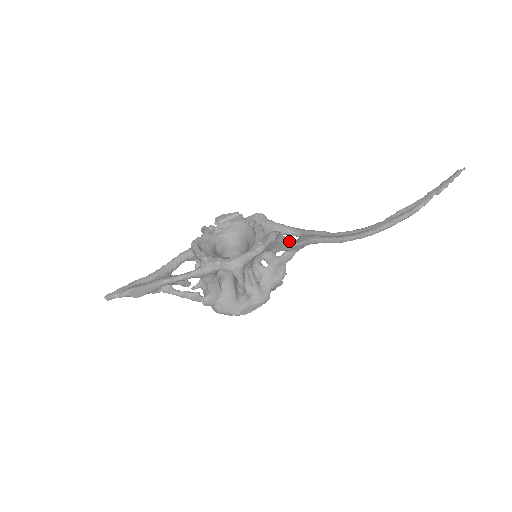
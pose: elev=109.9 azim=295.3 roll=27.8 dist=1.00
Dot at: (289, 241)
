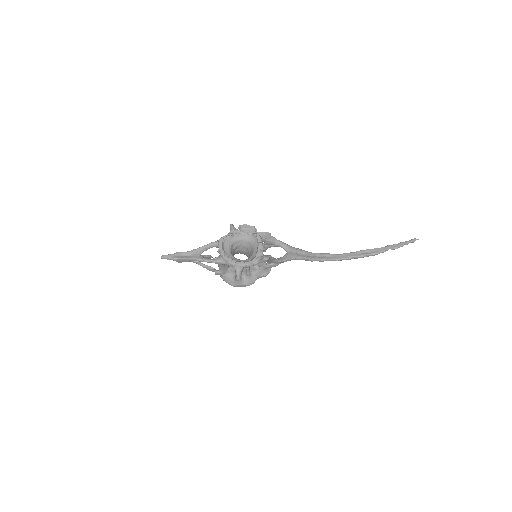
Dot at: (276, 260)
